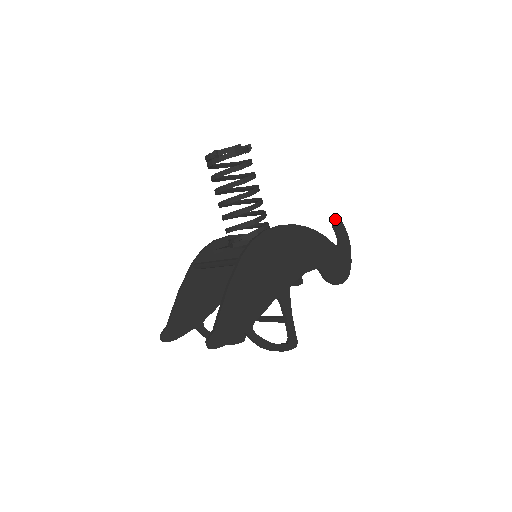
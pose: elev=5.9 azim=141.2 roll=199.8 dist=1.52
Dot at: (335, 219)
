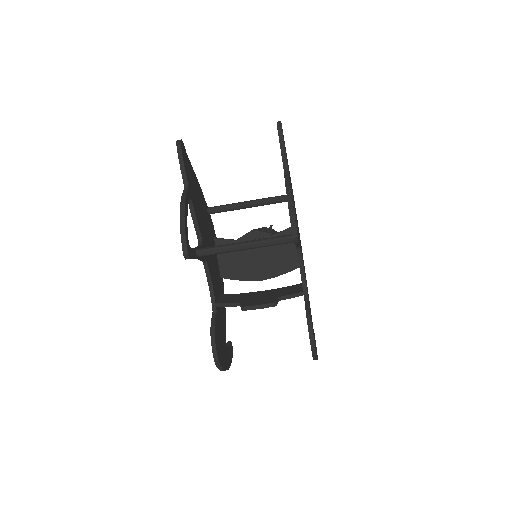
Dot at: (314, 333)
